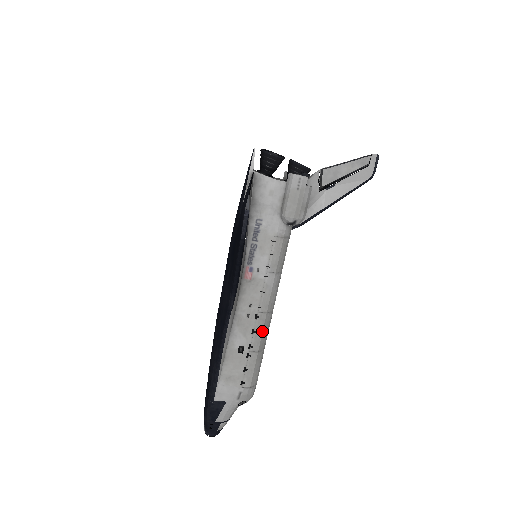
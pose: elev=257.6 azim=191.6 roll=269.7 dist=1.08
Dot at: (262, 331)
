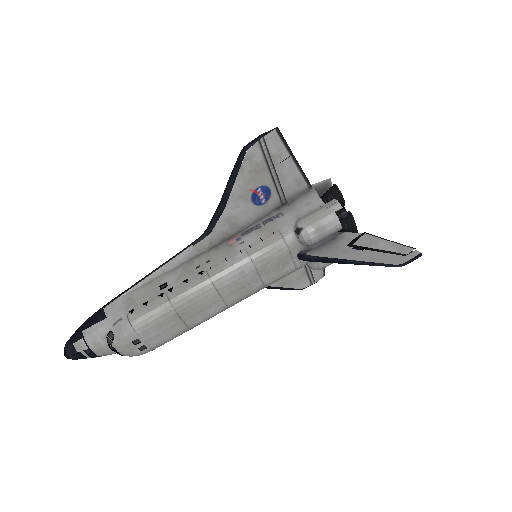
Dot at: (191, 288)
